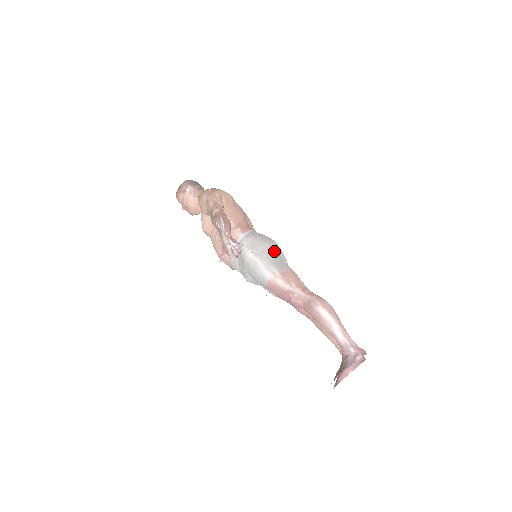
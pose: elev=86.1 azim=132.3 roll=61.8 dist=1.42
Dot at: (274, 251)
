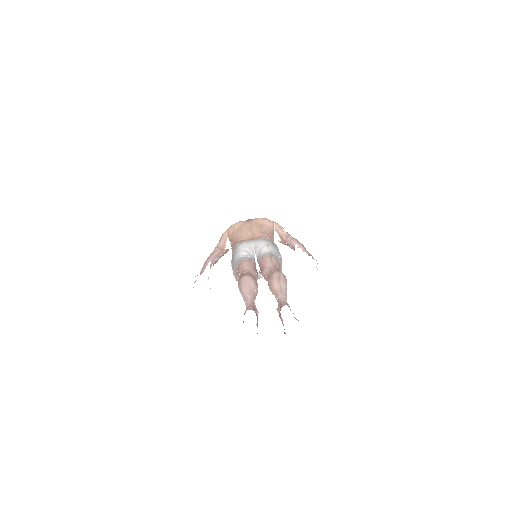
Dot at: (236, 254)
